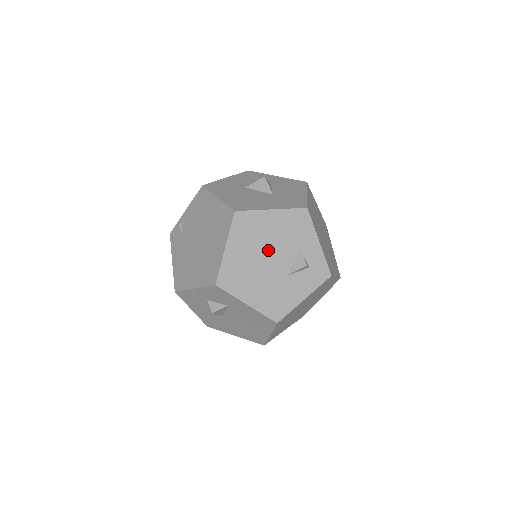
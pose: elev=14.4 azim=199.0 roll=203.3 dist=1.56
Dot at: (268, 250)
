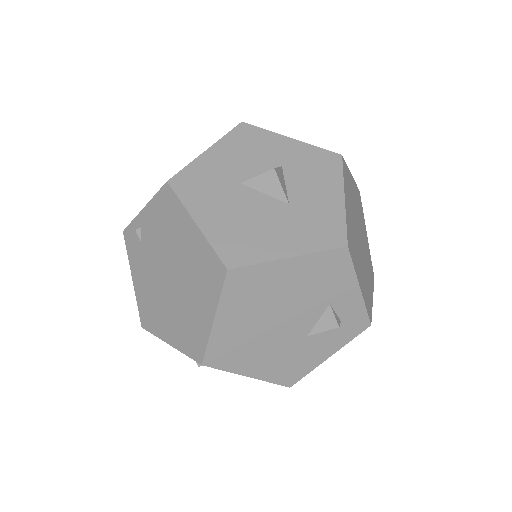
Dot at: (281, 311)
